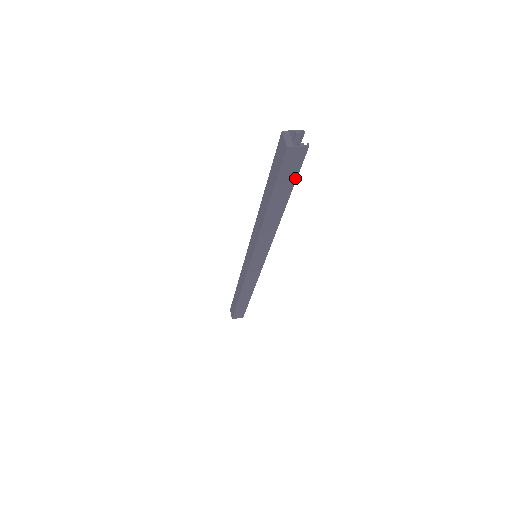
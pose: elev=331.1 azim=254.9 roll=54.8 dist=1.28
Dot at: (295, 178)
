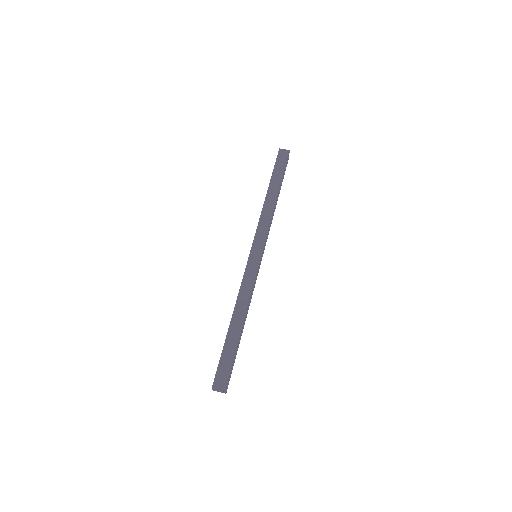
Dot at: (233, 363)
